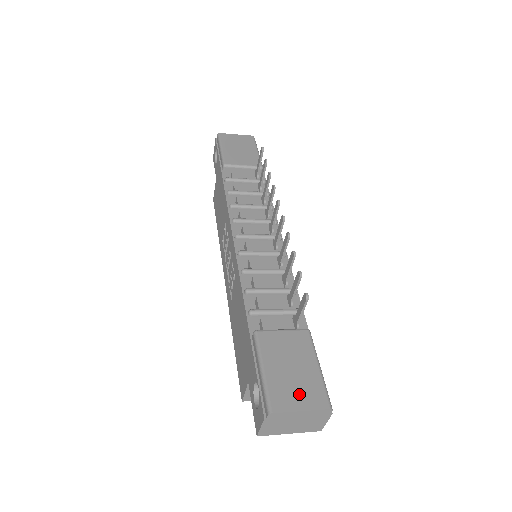
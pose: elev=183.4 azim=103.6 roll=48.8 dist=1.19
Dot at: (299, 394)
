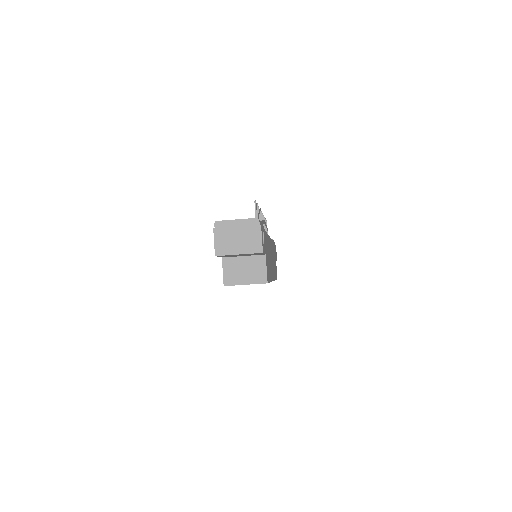
Dot at: occluded
